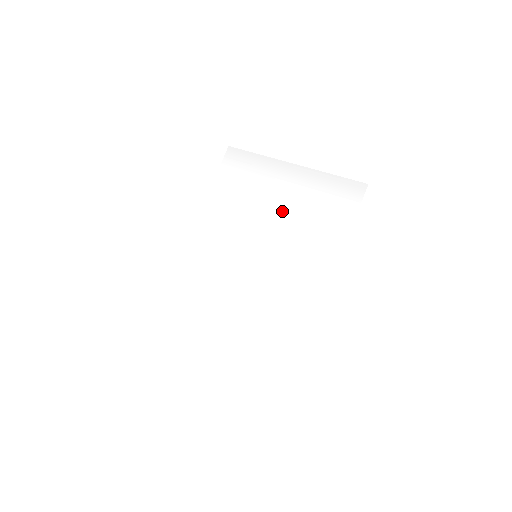
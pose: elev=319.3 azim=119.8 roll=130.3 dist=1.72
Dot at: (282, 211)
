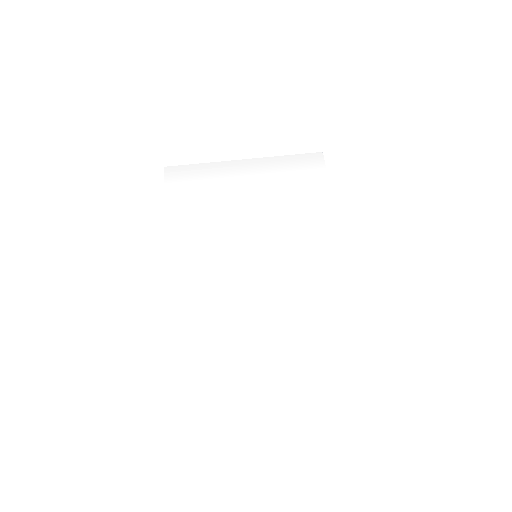
Dot at: (258, 204)
